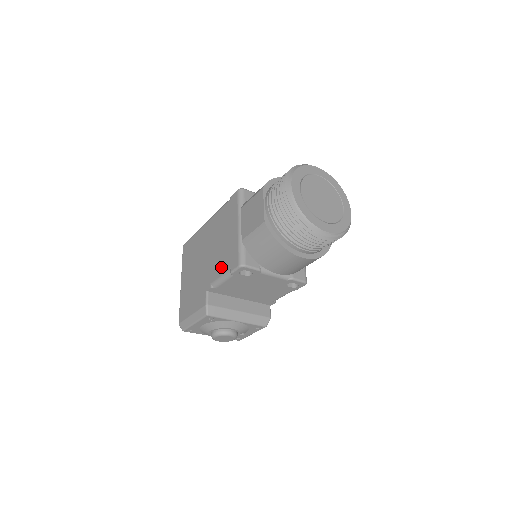
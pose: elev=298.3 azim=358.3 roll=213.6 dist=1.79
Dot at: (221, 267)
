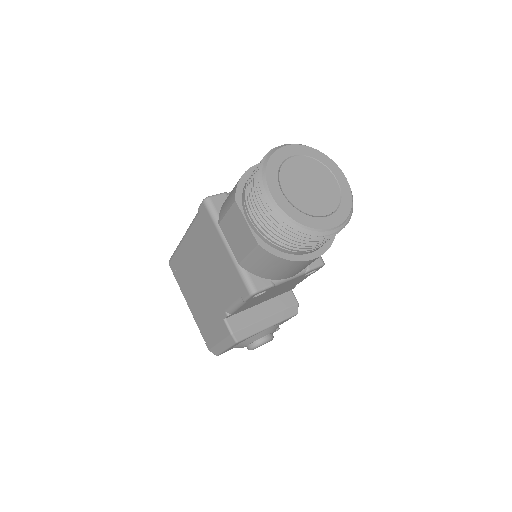
Dot at: (228, 294)
